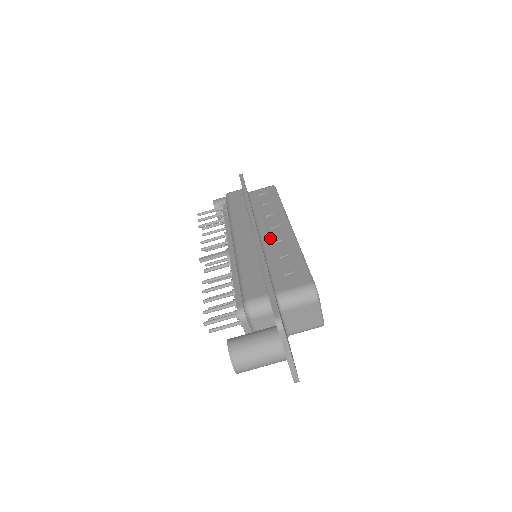
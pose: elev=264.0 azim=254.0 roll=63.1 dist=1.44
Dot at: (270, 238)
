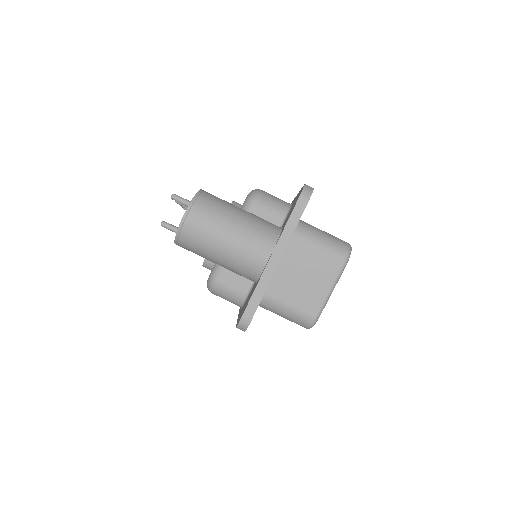
Dot at: occluded
